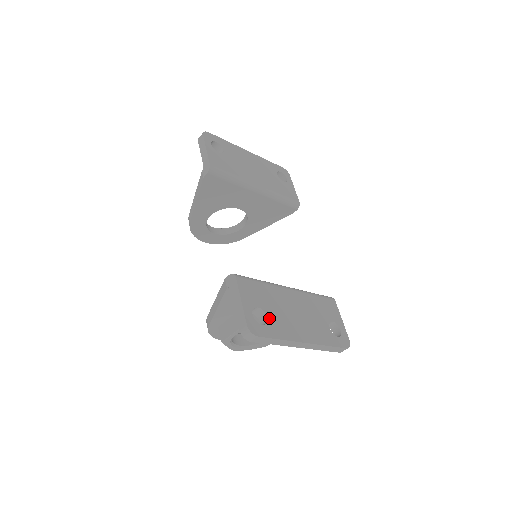
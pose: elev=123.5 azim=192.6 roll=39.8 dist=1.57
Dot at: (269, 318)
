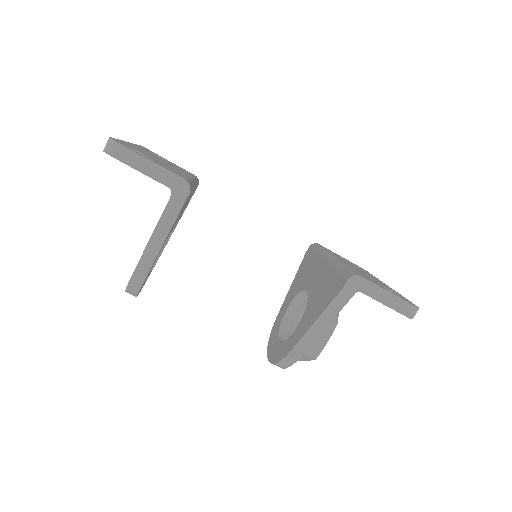
Dot at: (388, 289)
